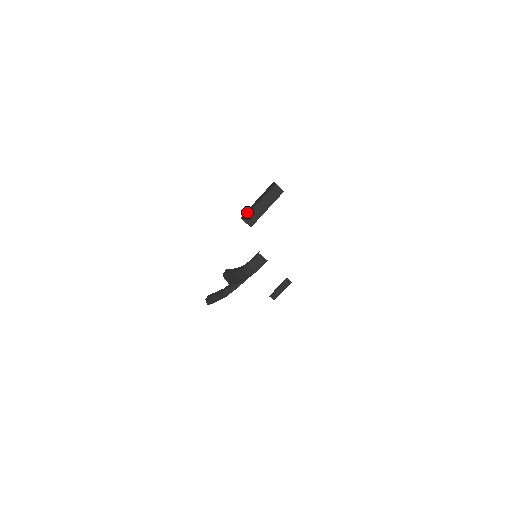
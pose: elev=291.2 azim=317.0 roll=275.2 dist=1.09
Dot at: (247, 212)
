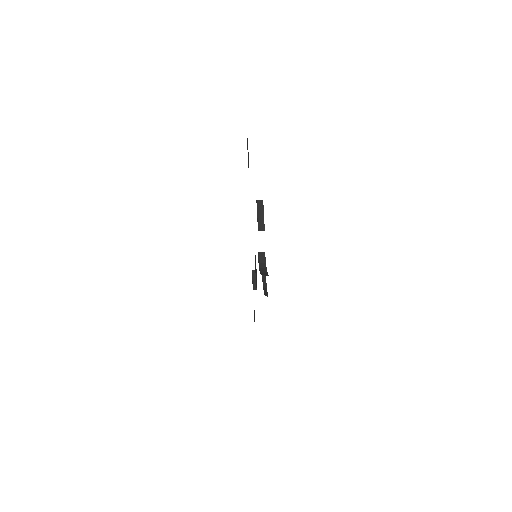
Dot at: occluded
